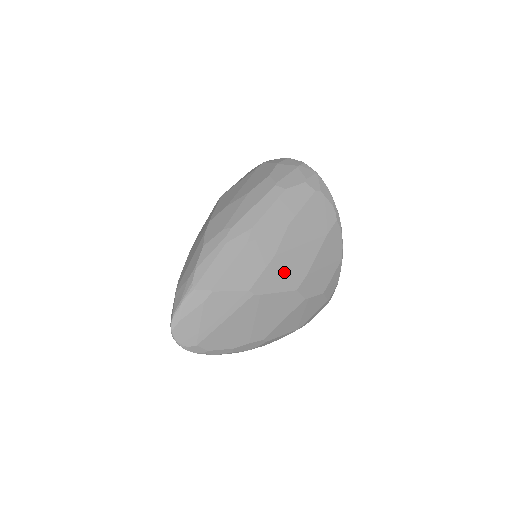
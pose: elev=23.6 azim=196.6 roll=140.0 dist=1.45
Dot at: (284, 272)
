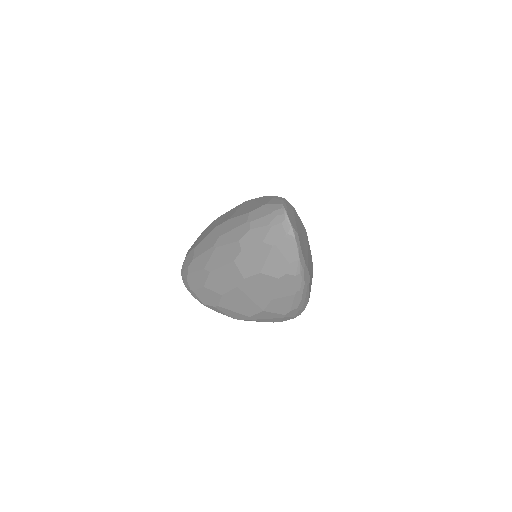
Dot at: occluded
